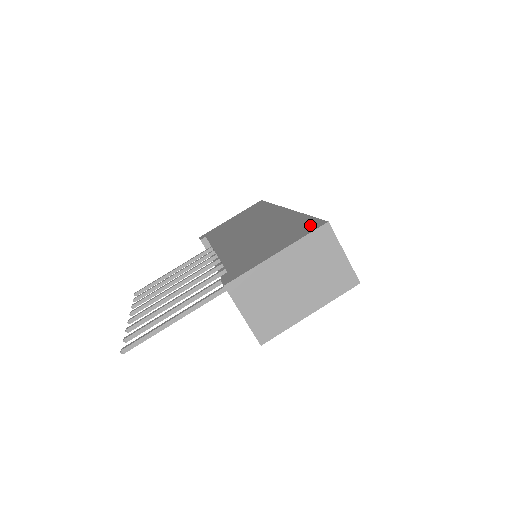
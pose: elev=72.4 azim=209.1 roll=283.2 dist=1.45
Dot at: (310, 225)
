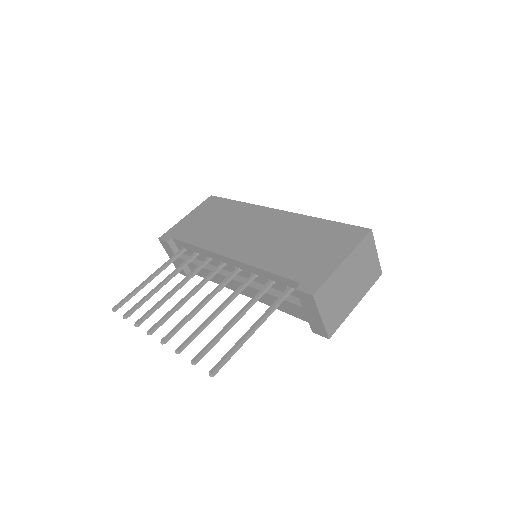
Dot at: (351, 232)
